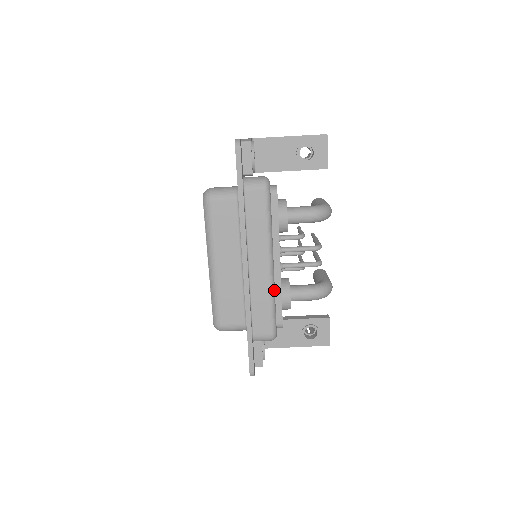
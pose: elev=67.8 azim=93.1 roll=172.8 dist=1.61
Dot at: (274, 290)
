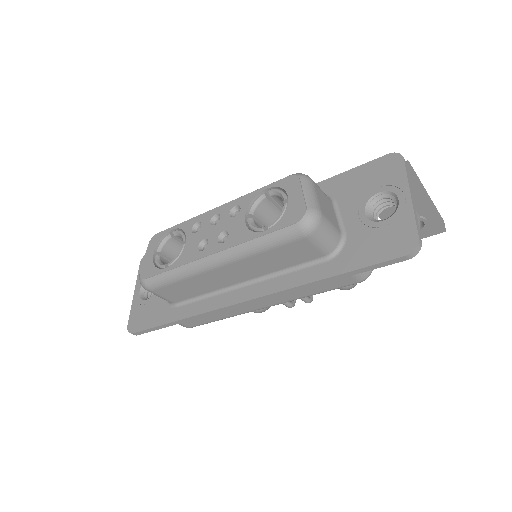
Dot at: occluded
